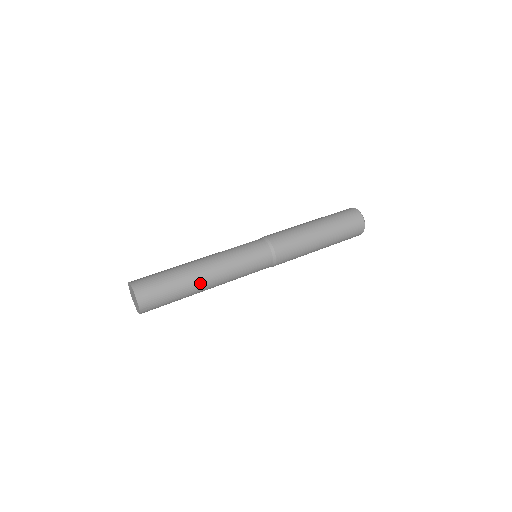
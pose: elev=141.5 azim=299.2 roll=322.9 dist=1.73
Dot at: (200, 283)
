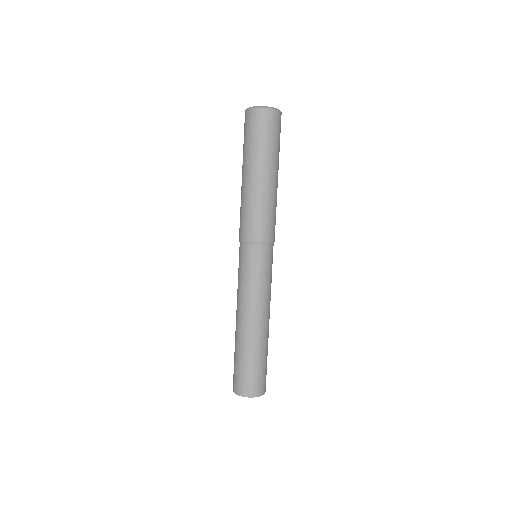
Dot at: occluded
